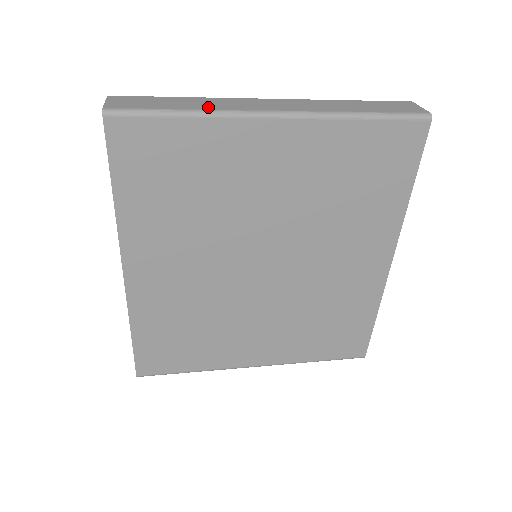
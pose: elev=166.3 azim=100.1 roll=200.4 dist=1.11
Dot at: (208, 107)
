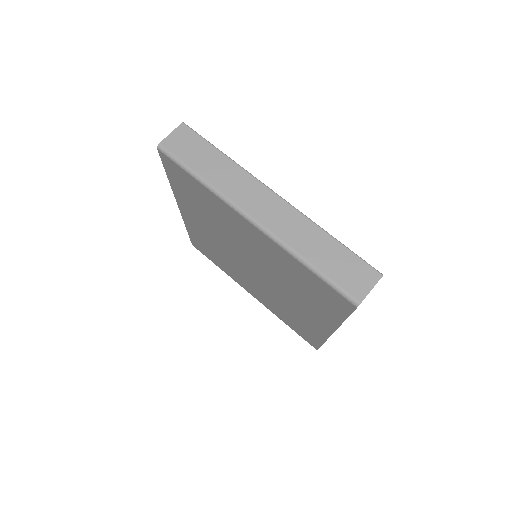
Dot at: (217, 182)
